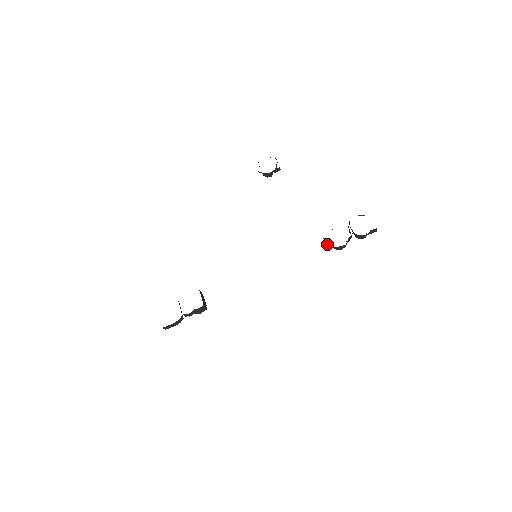
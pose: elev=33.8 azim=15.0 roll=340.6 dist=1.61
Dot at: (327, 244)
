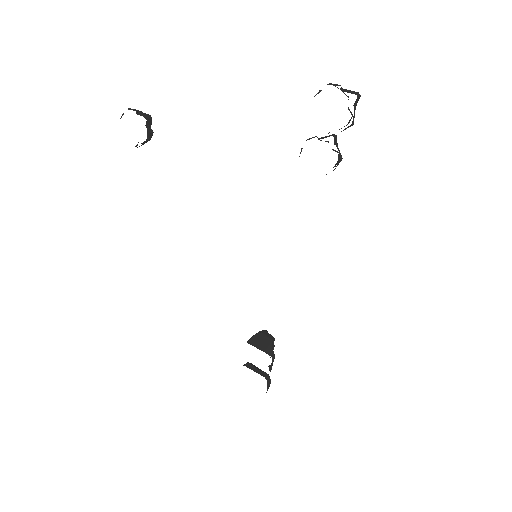
Dot at: occluded
